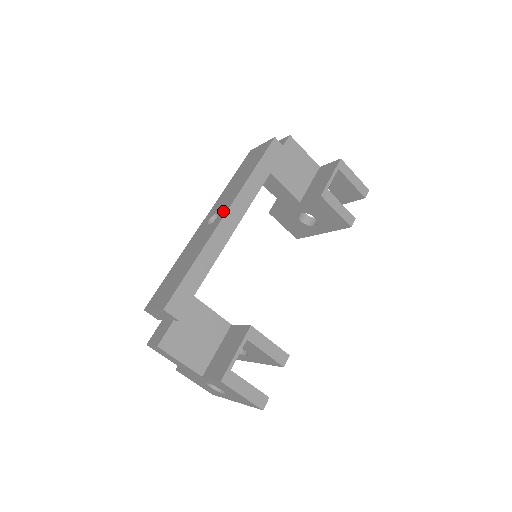
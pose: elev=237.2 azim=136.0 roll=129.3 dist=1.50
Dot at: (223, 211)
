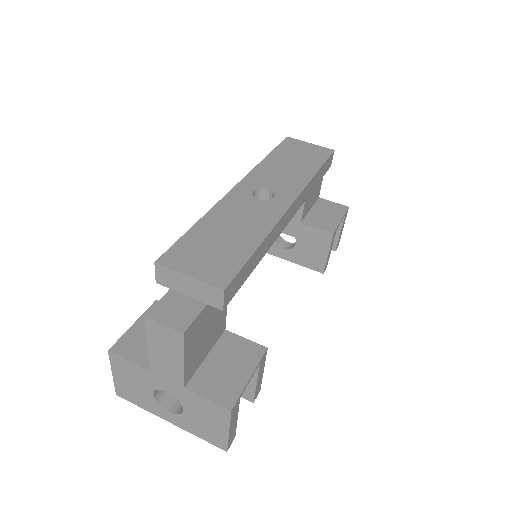
Dot at: (285, 196)
